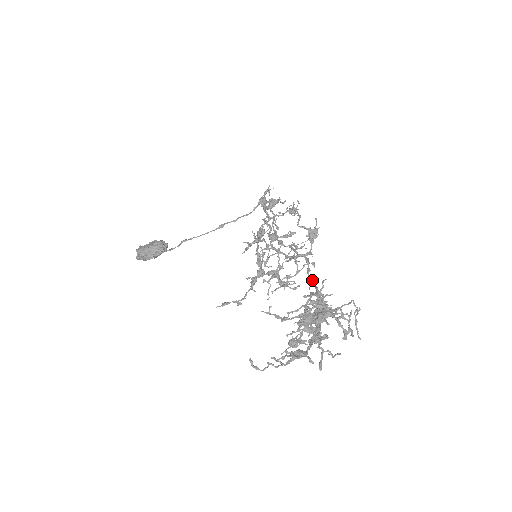
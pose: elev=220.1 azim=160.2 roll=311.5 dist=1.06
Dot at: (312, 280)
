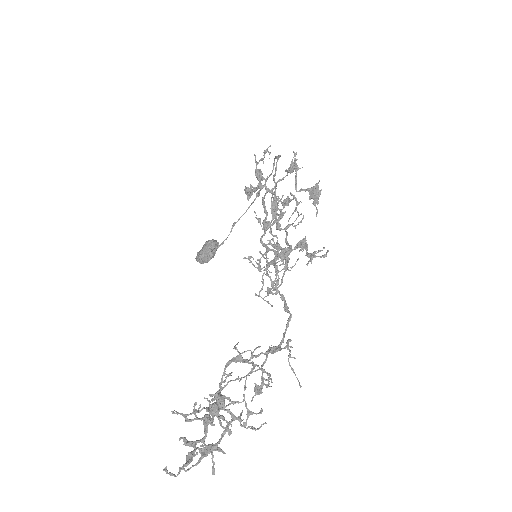
Dot at: (281, 295)
